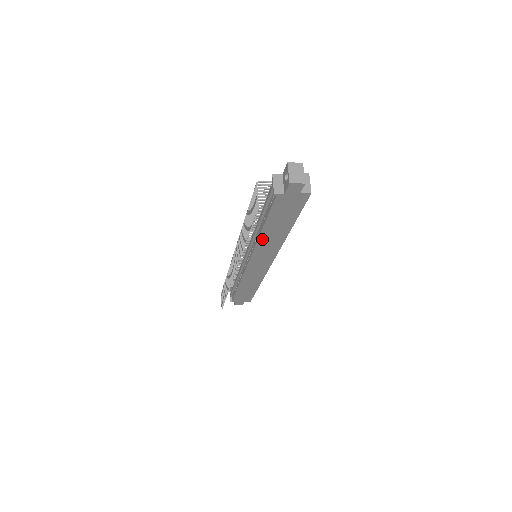
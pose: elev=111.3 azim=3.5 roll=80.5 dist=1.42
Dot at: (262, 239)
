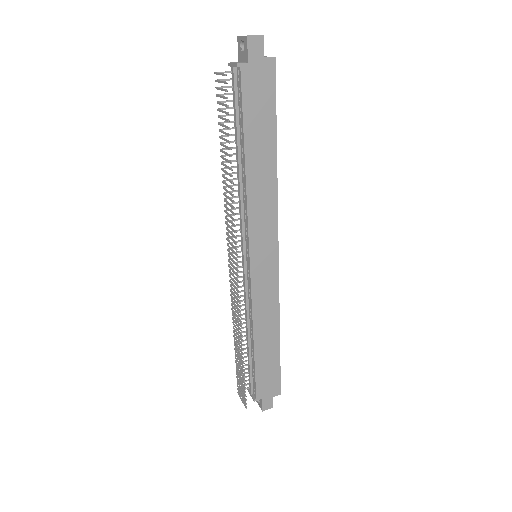
Dot at: (250, 185)
